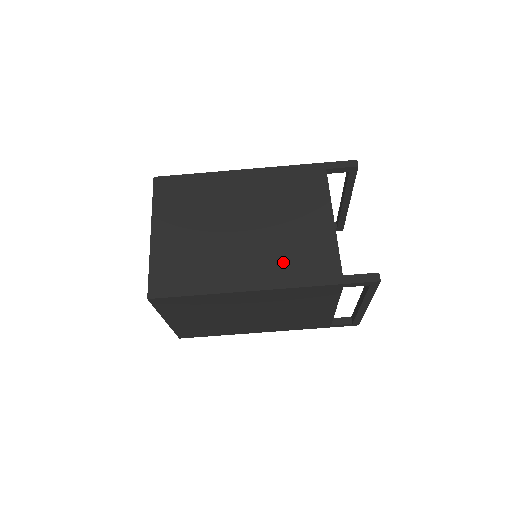
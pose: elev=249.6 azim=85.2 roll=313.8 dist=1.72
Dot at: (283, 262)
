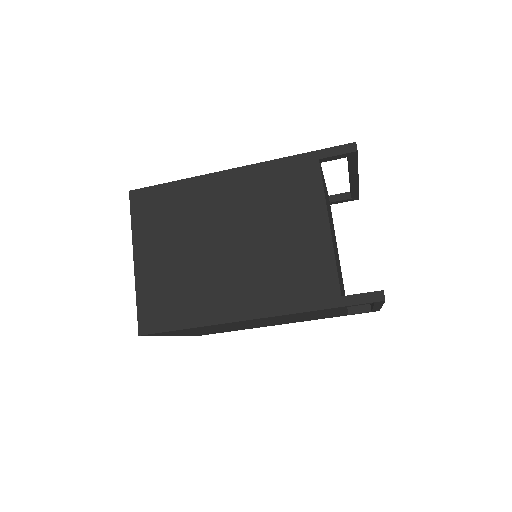
Dot at: (274, 284)
